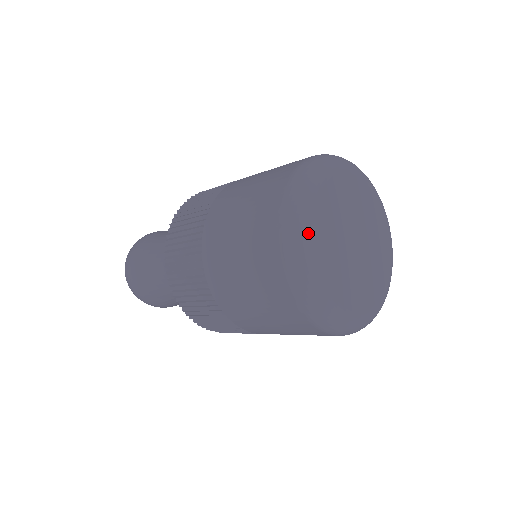
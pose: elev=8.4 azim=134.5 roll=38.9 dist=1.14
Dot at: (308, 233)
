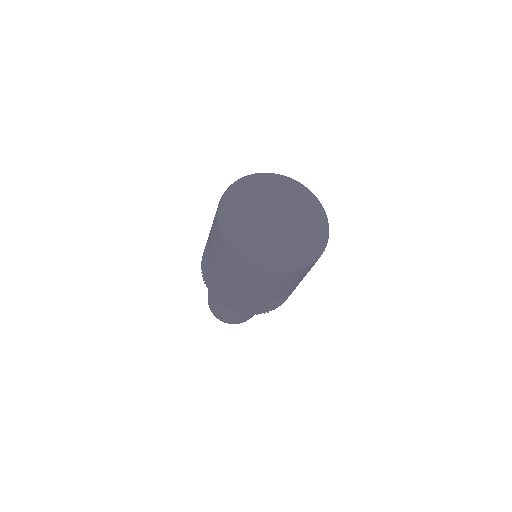
Dot at: (231, 200)
